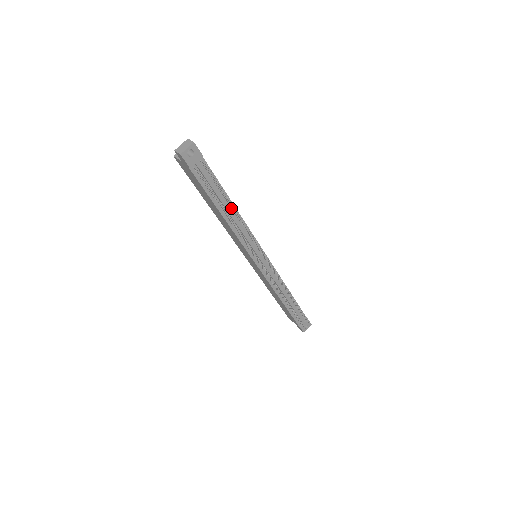
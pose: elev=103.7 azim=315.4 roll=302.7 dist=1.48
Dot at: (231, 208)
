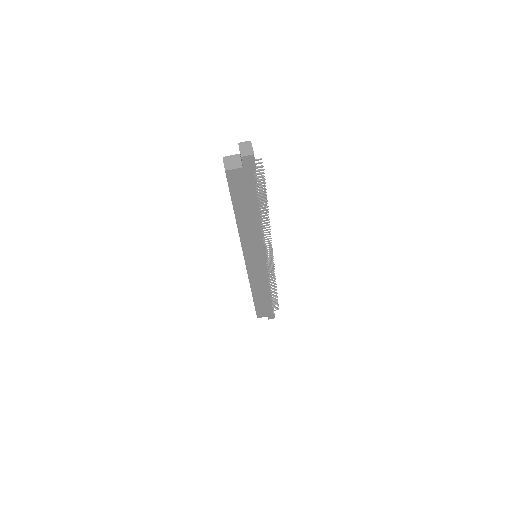
Dot at: occluded
